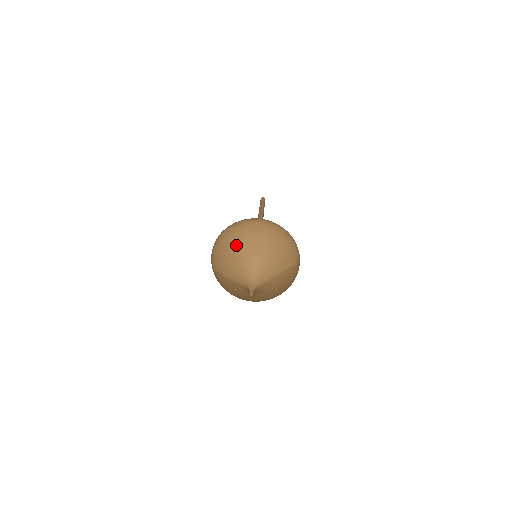
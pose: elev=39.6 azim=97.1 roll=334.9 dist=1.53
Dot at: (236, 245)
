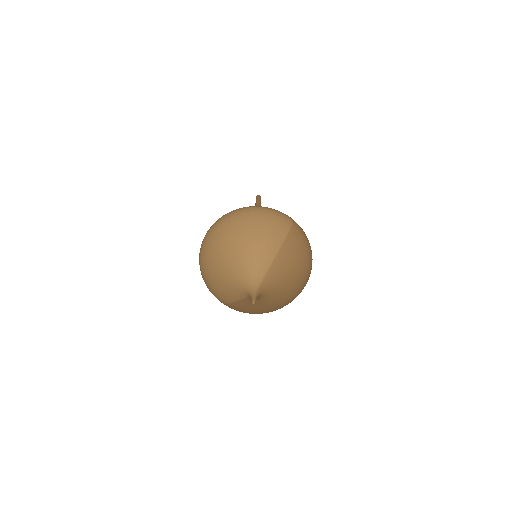
Dot at: (212, 264)
